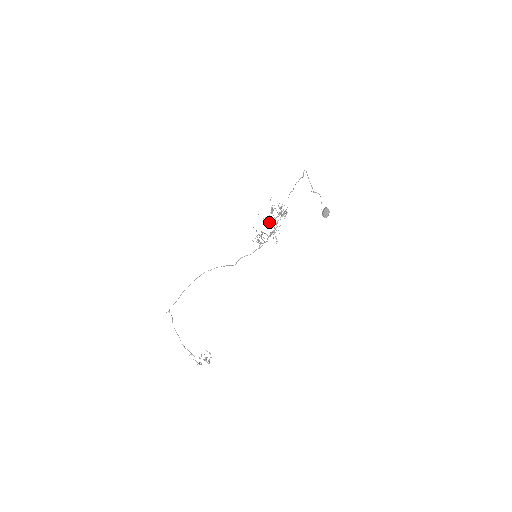
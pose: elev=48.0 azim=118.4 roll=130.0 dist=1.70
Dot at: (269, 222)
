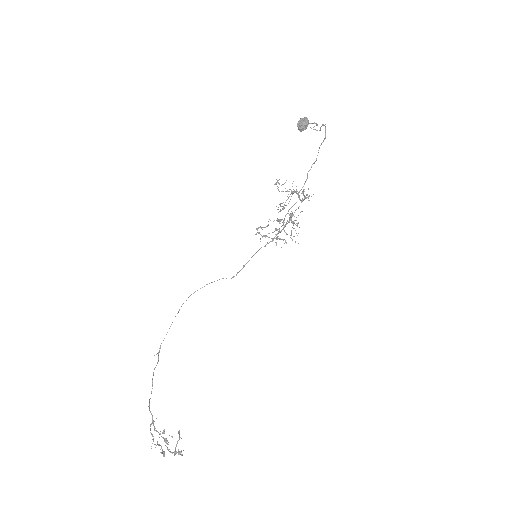
Dot at: occluded
